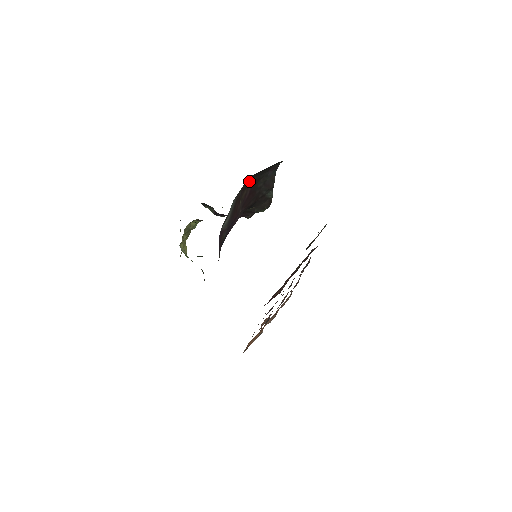
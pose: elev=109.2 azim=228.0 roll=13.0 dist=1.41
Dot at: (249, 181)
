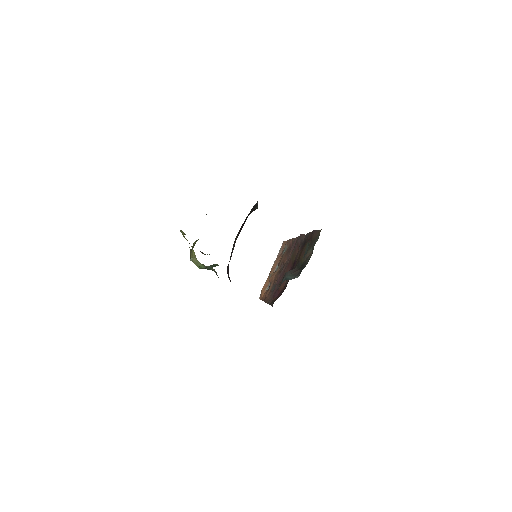
Dot at: occluded
